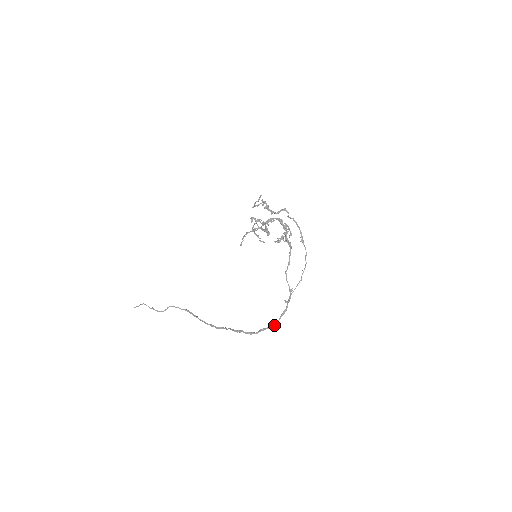
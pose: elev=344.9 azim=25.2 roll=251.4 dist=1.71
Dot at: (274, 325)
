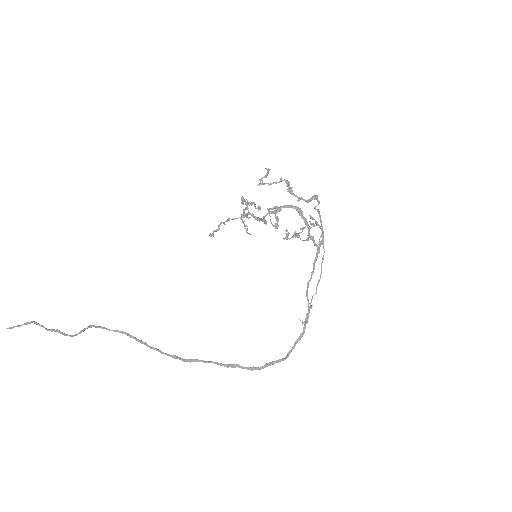
Dot at: (288, 356)
